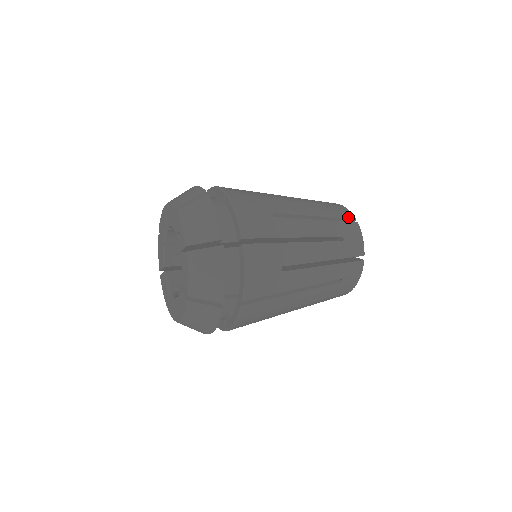
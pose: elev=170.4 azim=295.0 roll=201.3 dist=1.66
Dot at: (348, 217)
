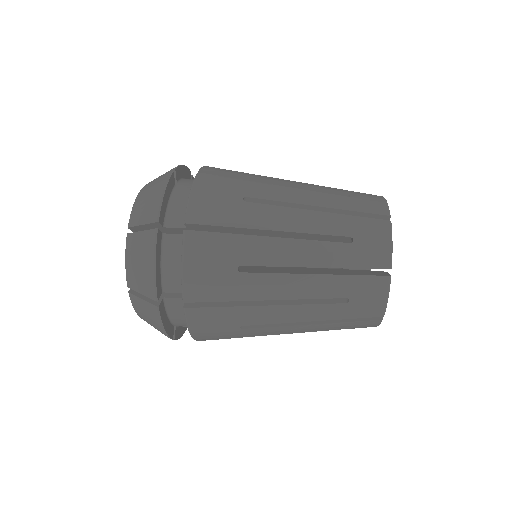
Dot at: (376, 212)
